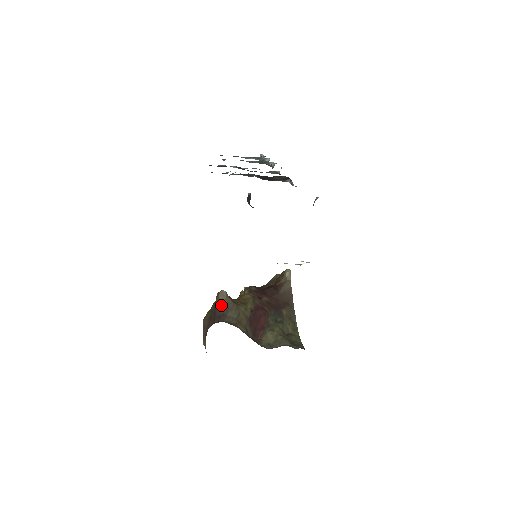
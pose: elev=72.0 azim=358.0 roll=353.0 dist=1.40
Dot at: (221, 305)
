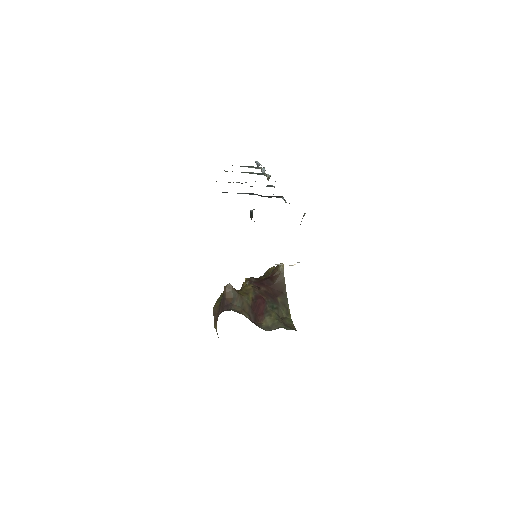
Dot at: (228, 296)
